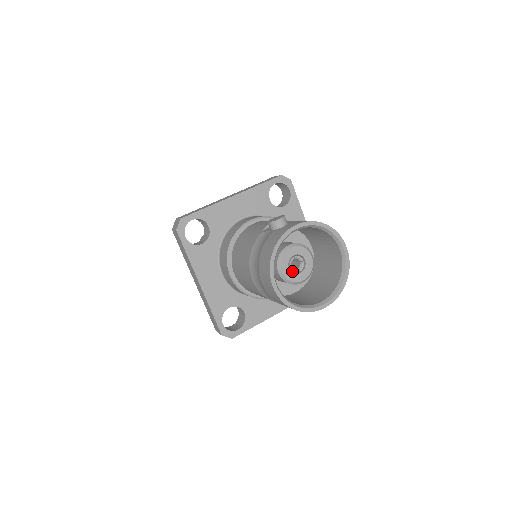
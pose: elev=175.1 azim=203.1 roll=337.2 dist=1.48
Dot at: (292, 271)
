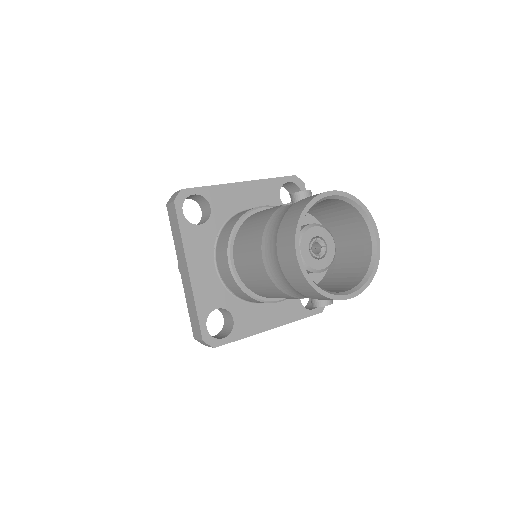
Dot at: (311, 255)
